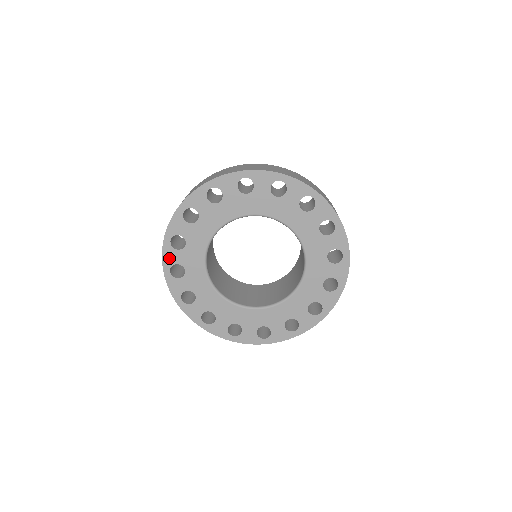
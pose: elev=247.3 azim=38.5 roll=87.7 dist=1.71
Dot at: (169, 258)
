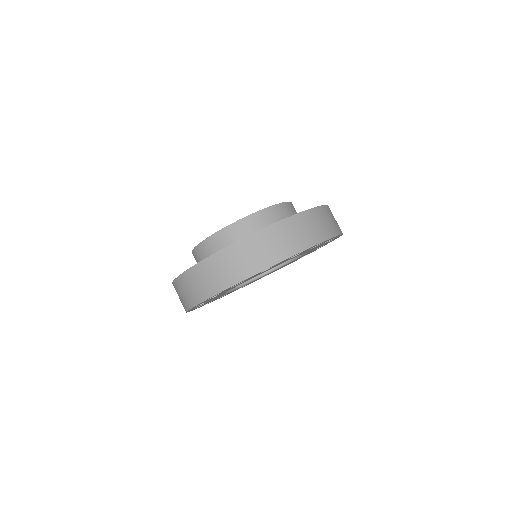
Dot at: occluded
